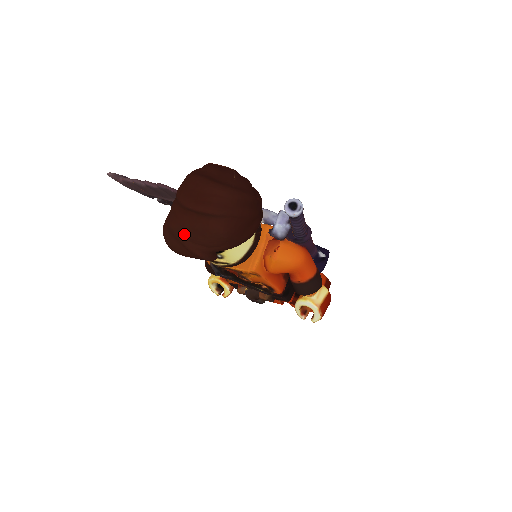
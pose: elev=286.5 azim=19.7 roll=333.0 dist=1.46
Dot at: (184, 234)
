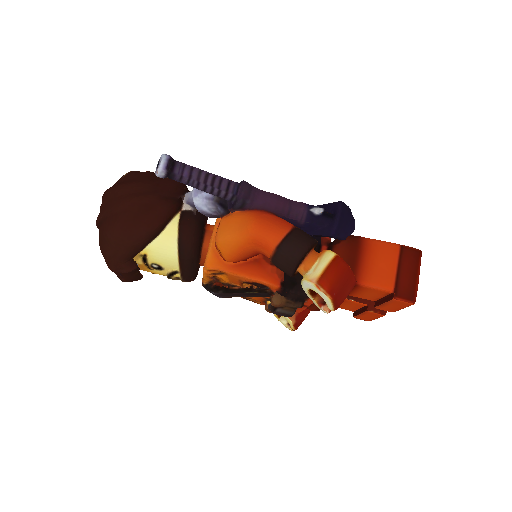
Dot at: occluded
